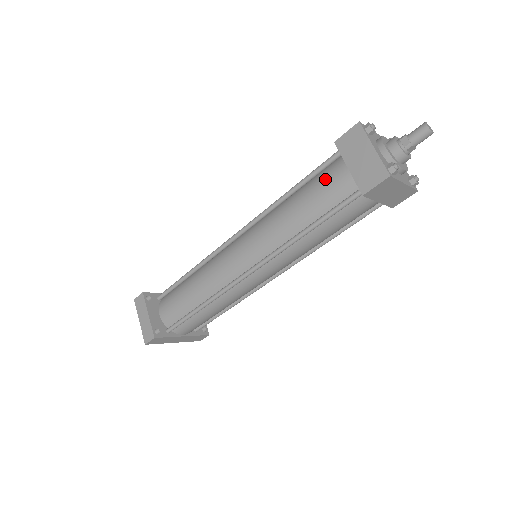
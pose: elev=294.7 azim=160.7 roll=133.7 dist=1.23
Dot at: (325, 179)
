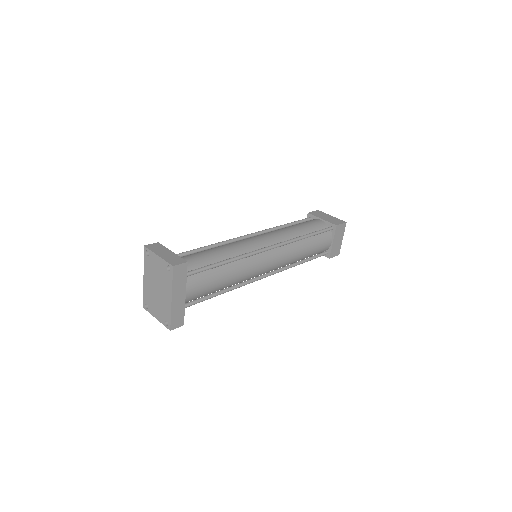
Dot at: (309, 221)
